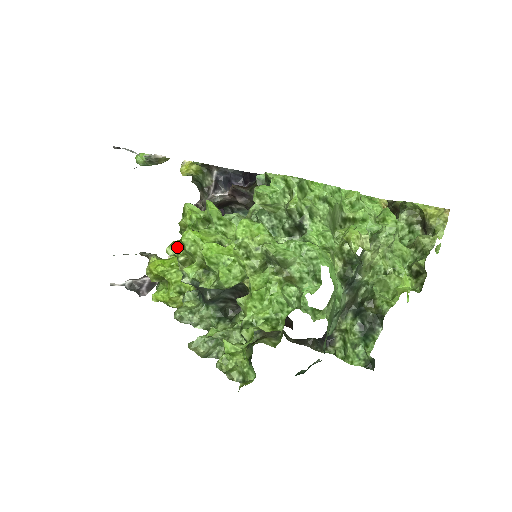
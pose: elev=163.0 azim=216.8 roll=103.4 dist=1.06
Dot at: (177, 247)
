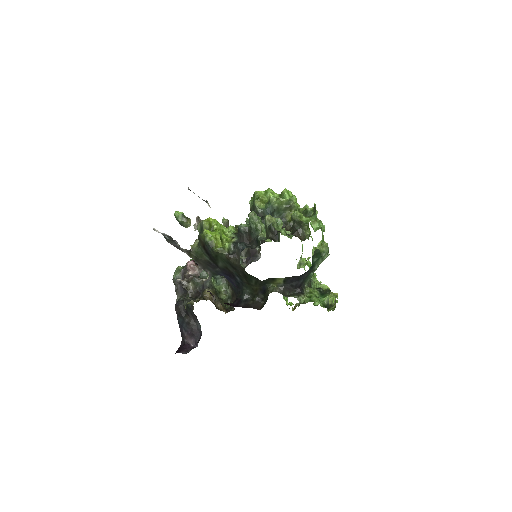
Dot at: (260, 193)
